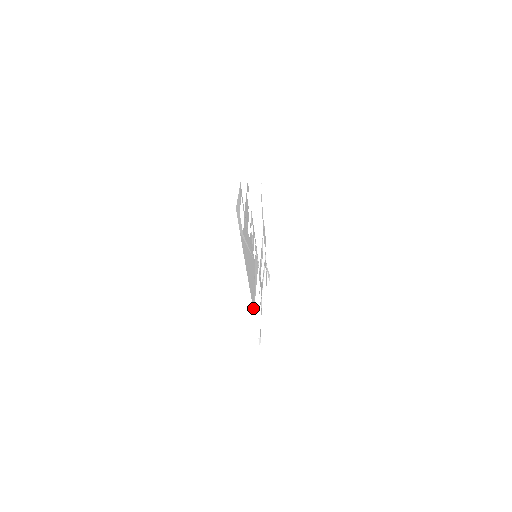
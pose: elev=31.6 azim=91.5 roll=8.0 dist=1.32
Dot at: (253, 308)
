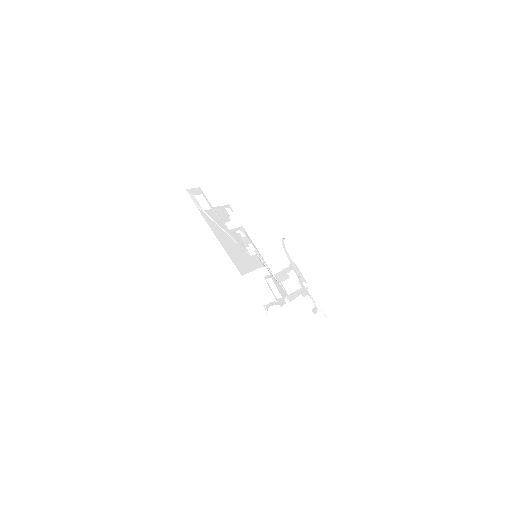
Dot at: (240, 272)
